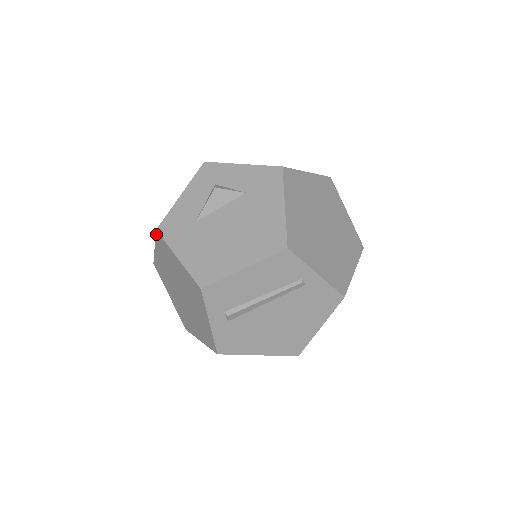
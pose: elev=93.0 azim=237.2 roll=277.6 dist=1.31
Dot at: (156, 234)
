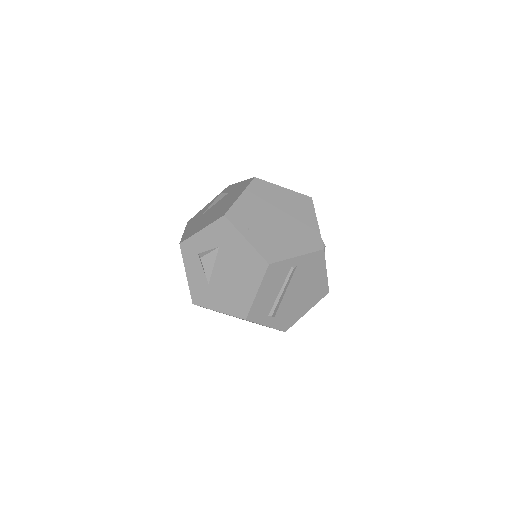
Dot at: occluded
